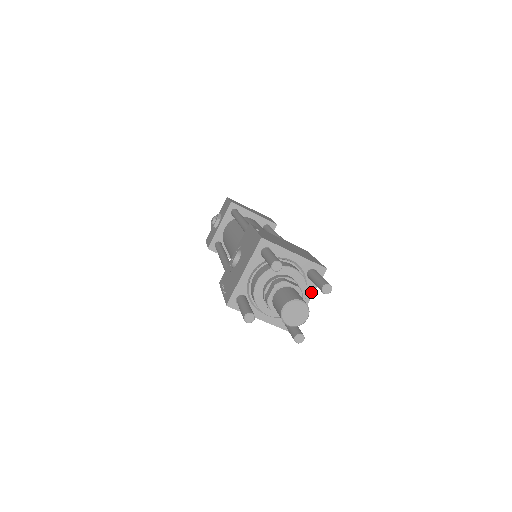
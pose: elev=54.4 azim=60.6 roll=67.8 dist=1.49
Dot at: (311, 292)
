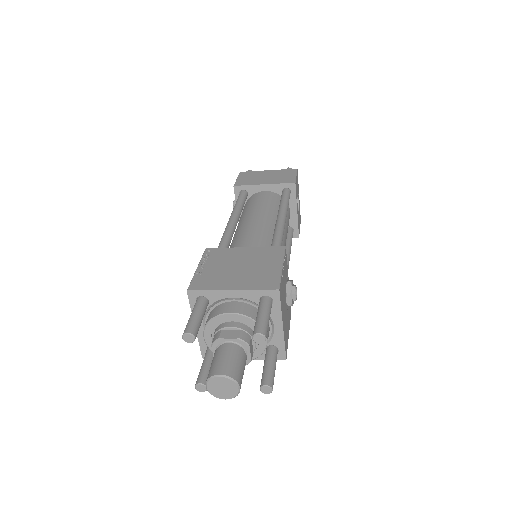
Dot at: (278, 318)
